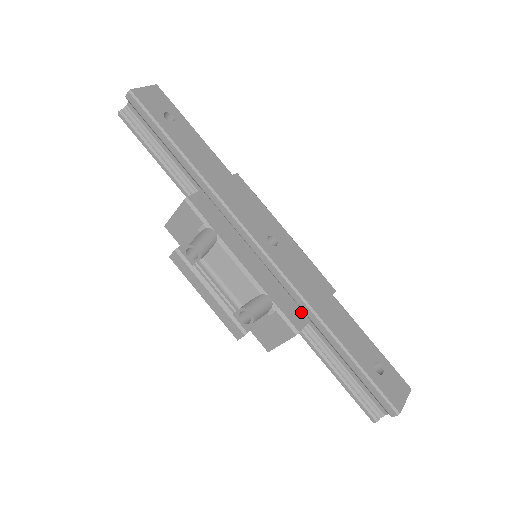
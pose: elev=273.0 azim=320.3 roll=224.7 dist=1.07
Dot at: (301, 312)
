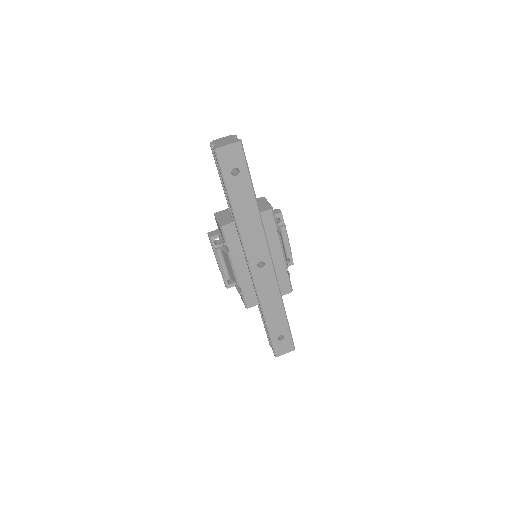
Dot at: (257, 299)
